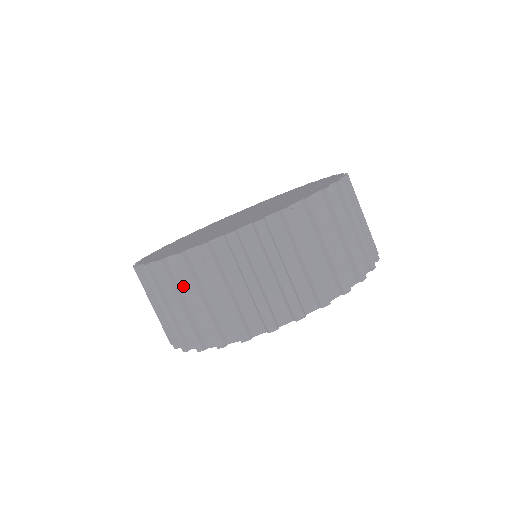
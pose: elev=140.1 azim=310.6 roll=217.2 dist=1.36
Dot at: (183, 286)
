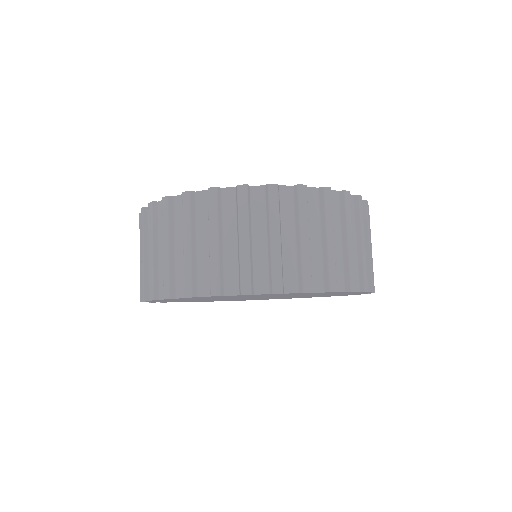
Dot at: occluded
